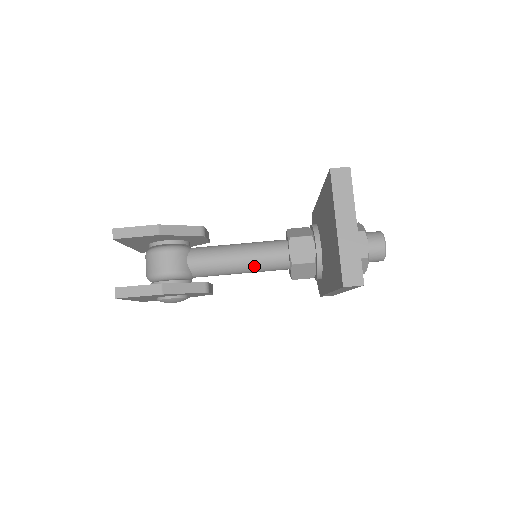
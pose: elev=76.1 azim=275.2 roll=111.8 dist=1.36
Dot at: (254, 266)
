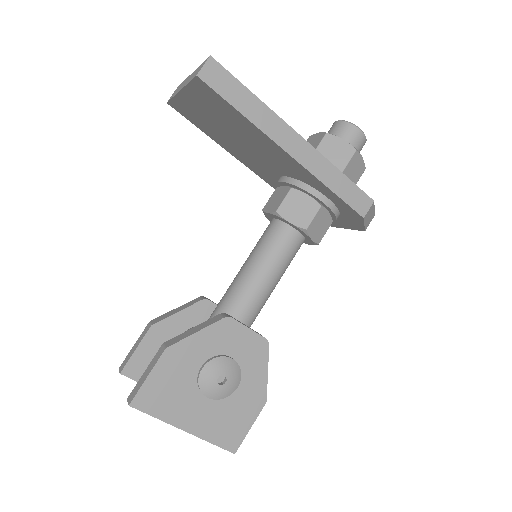
Dot at: (260, 261)
